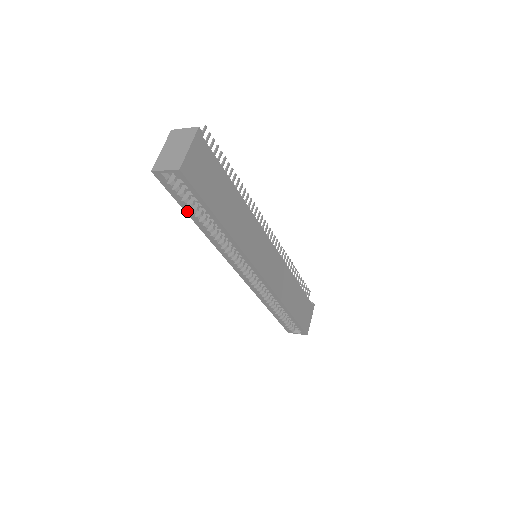
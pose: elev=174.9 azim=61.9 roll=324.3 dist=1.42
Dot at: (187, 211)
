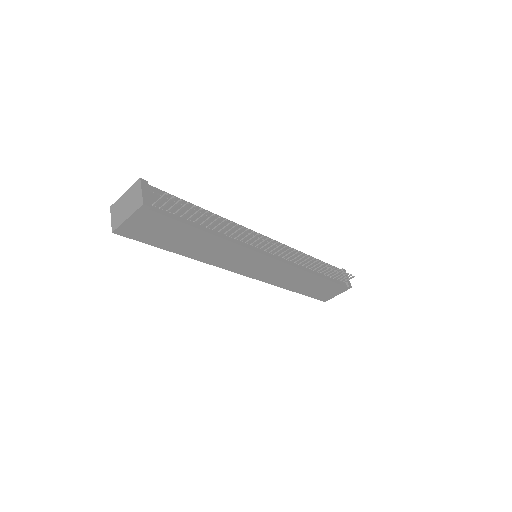
Dot at: occluded
